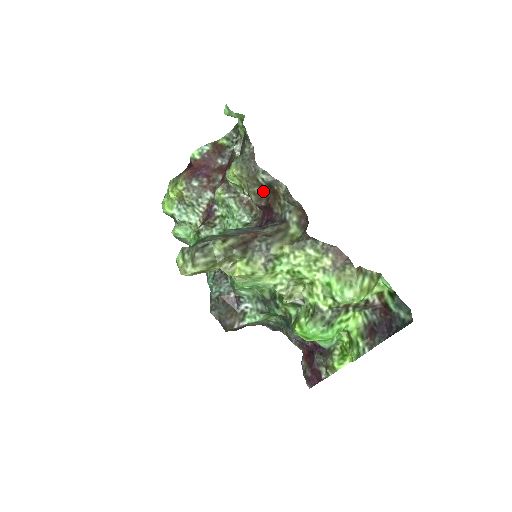
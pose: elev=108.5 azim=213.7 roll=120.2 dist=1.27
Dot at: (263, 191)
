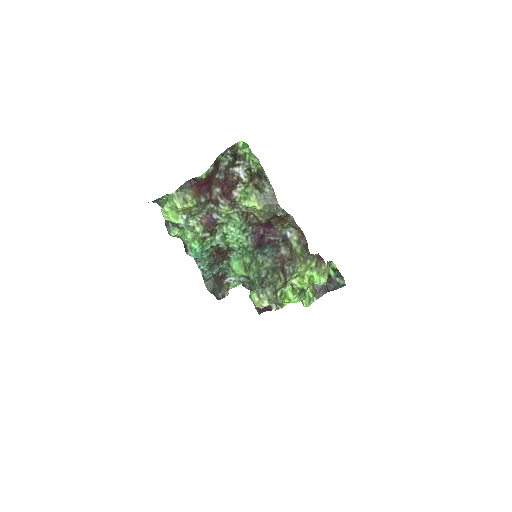
Dot at: (273, 217)
